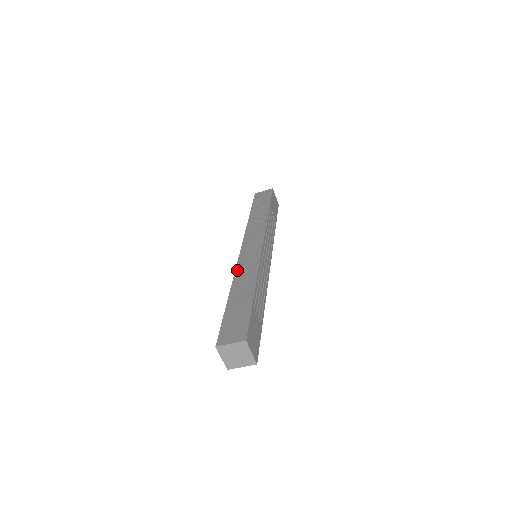
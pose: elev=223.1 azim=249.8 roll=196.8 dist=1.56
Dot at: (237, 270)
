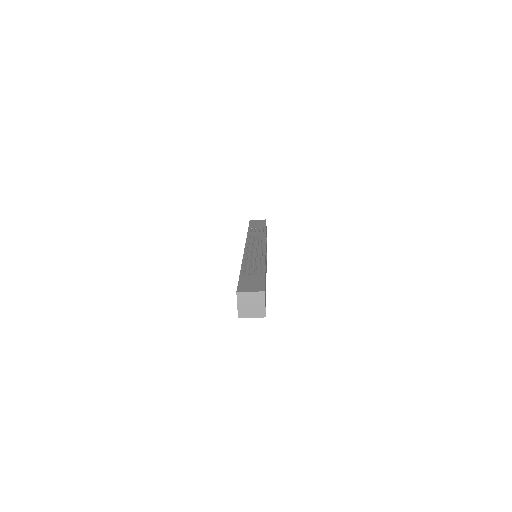
Dot at: (245, 256)
